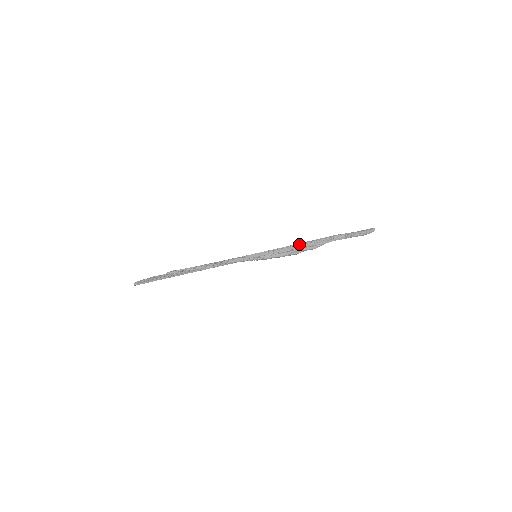
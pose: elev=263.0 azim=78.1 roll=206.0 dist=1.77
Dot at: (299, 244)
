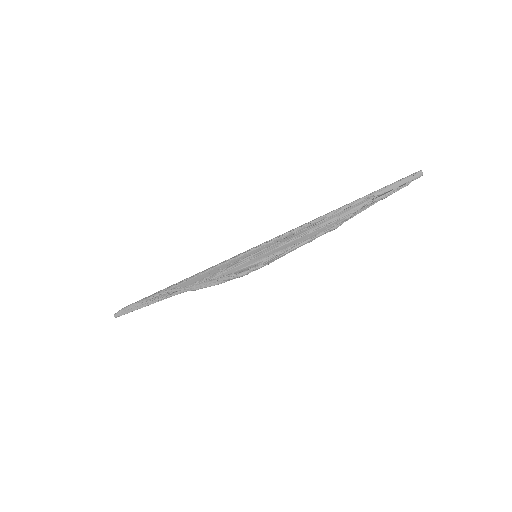
Dot at: (313, 230)
